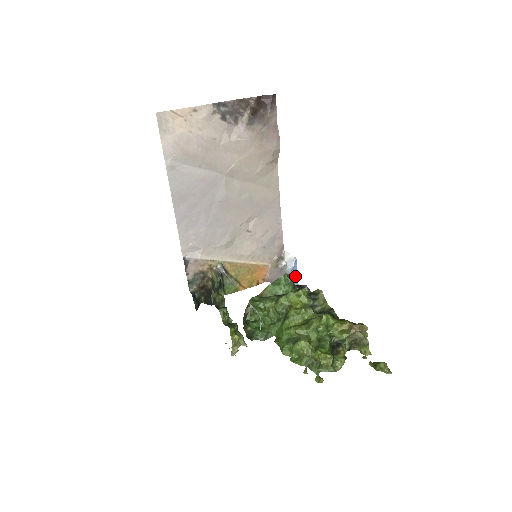
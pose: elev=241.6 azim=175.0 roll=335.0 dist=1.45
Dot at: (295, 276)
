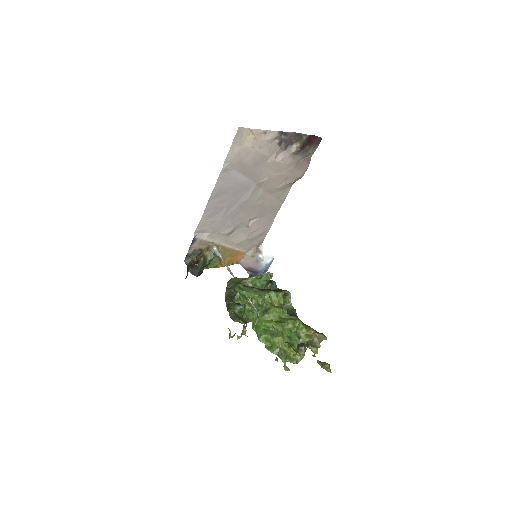
Dot at: (266, 269)
